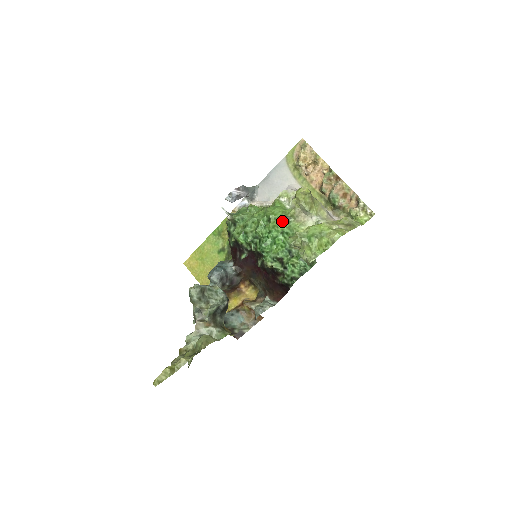
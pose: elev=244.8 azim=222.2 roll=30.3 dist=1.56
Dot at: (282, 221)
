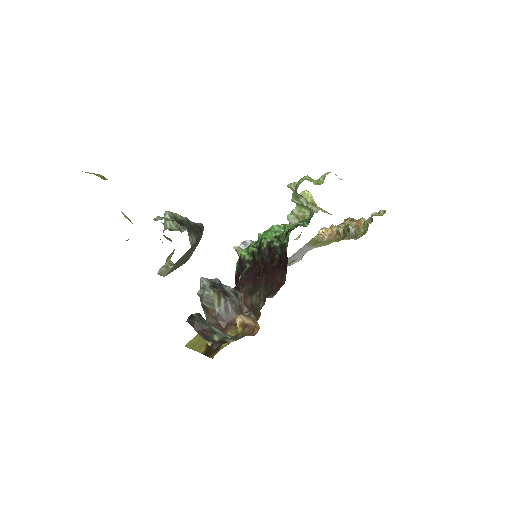
Dot at: (286, 224)
